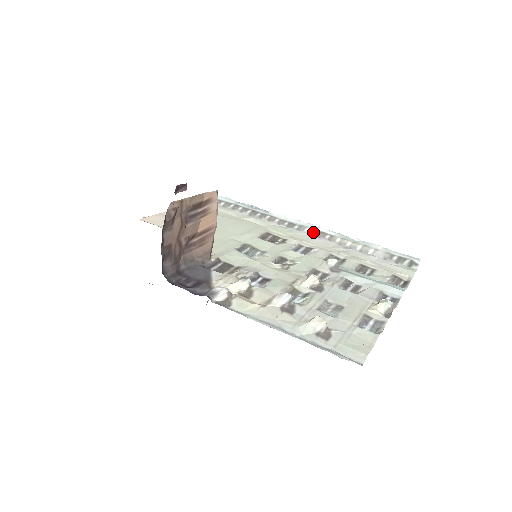
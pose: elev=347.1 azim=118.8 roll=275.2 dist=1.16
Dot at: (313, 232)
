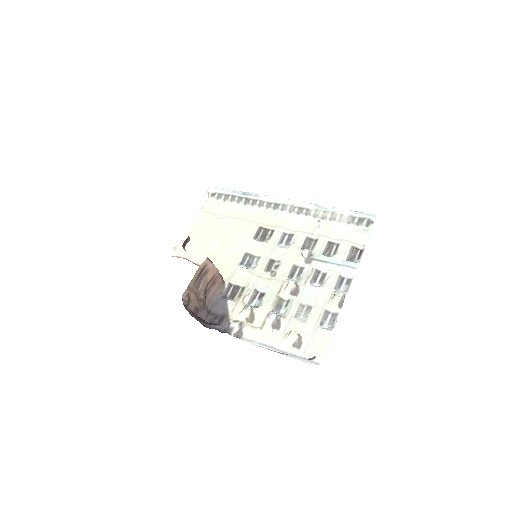
Dot at: (293, 209)
